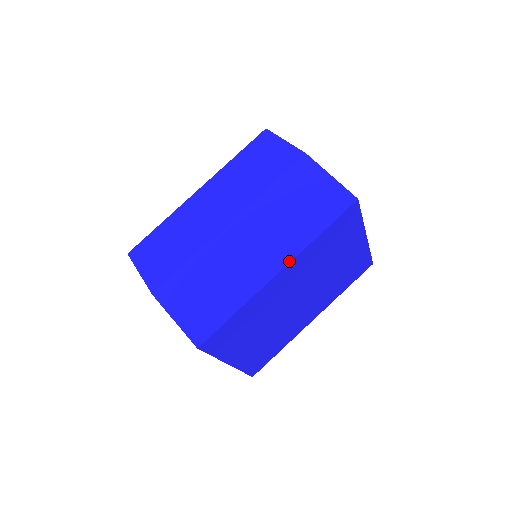
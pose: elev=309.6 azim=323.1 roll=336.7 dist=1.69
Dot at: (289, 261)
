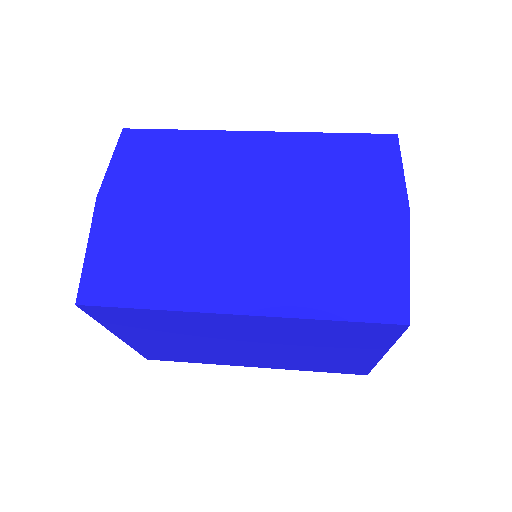
Dot at: (261, 313)
